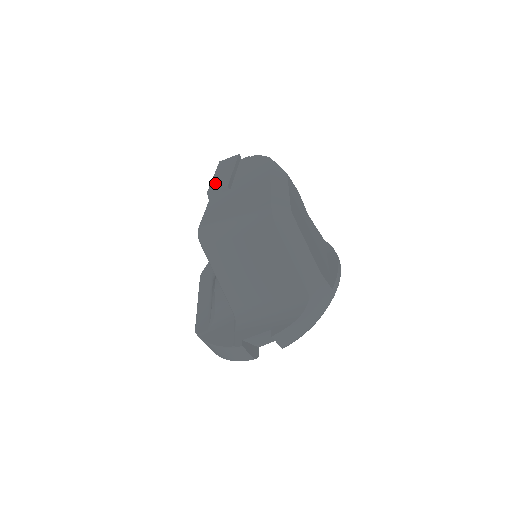
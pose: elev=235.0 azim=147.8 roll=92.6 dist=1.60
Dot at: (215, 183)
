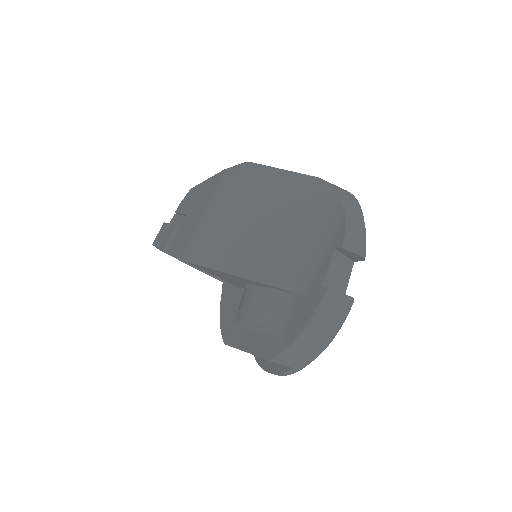
Dot at: (163, 243)
